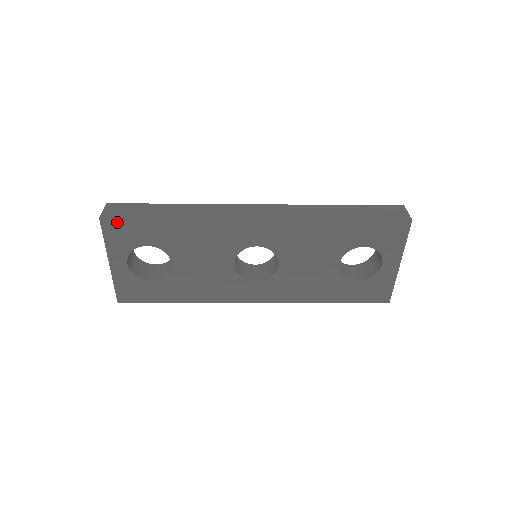
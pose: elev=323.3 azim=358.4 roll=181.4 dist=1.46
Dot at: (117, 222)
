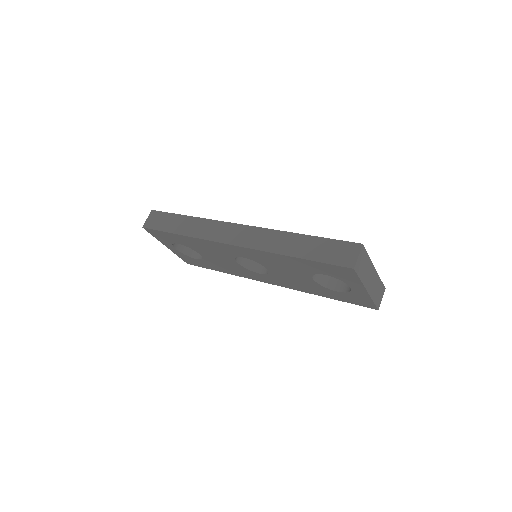
Dot at: (153, 231)
